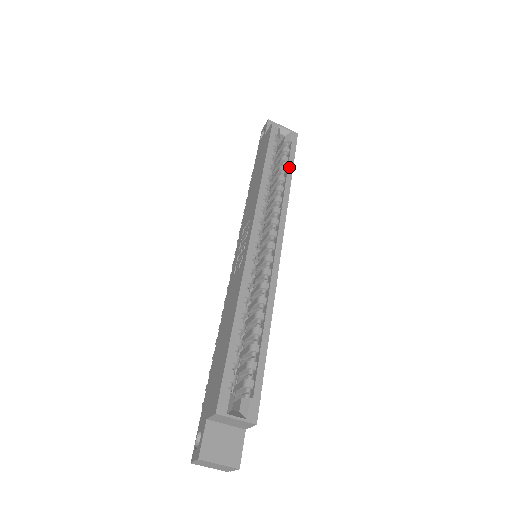
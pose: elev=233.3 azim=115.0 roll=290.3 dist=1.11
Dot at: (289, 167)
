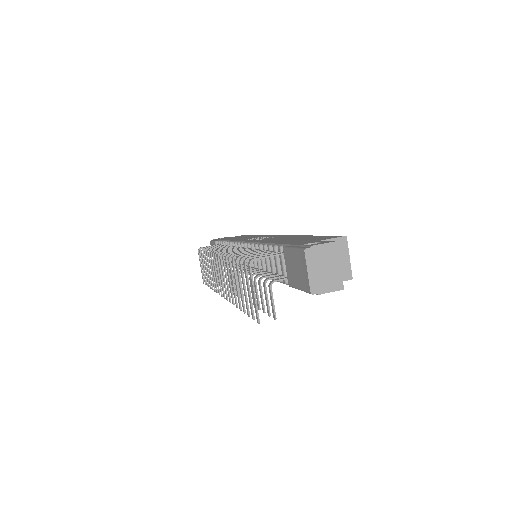
Dot at: occluded
